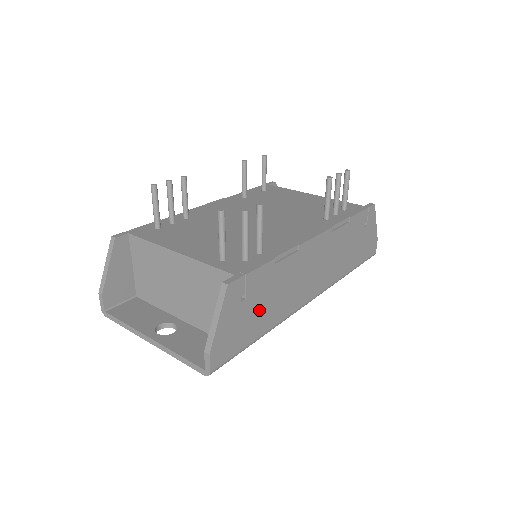
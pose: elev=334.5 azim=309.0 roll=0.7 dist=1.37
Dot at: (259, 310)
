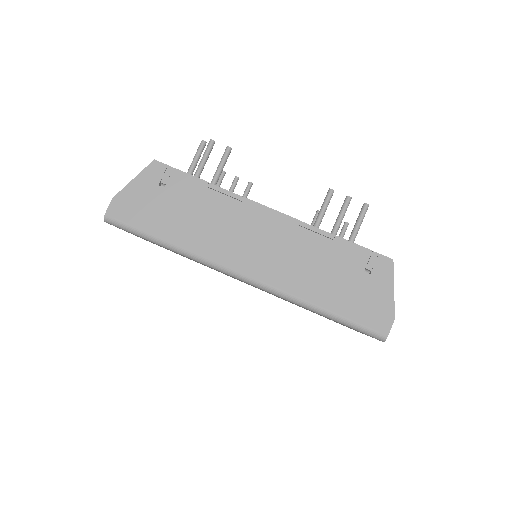
Dot at: (173, 213)
